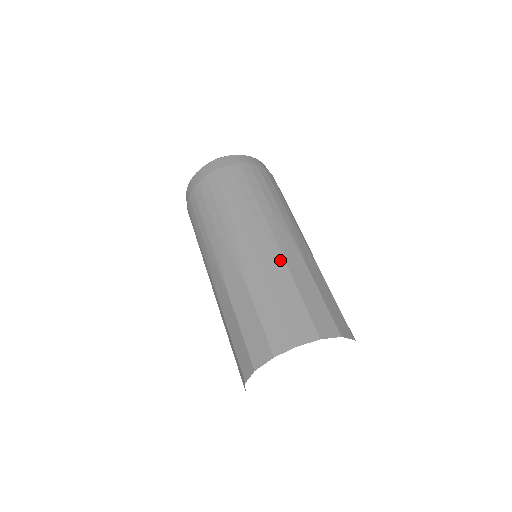
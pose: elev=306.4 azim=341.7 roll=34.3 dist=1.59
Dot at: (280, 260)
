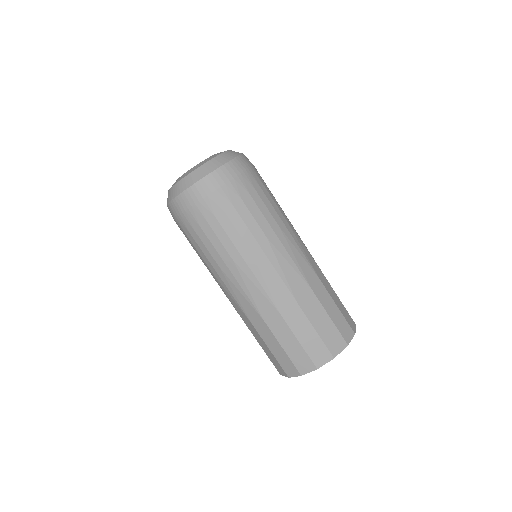
Dot at: (272, 309)
